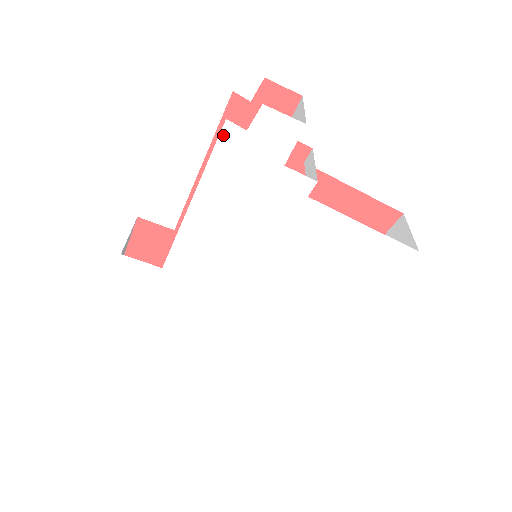
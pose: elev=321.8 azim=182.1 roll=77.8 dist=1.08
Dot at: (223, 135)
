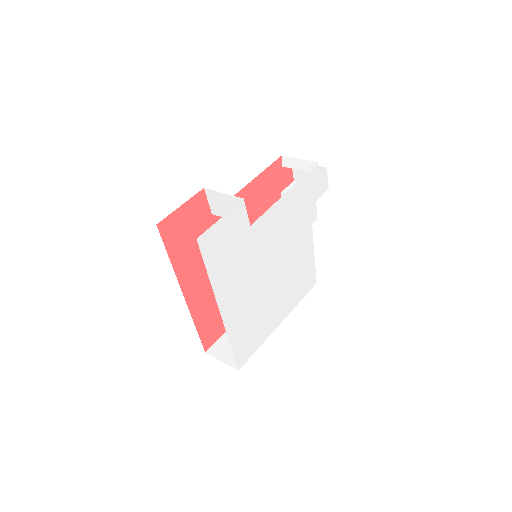
Dot at: (314, 168)
